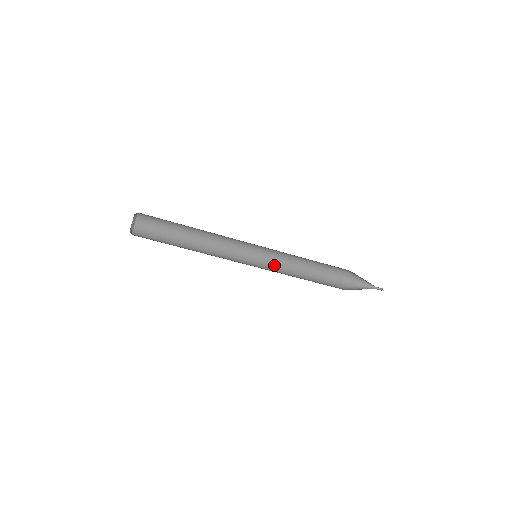
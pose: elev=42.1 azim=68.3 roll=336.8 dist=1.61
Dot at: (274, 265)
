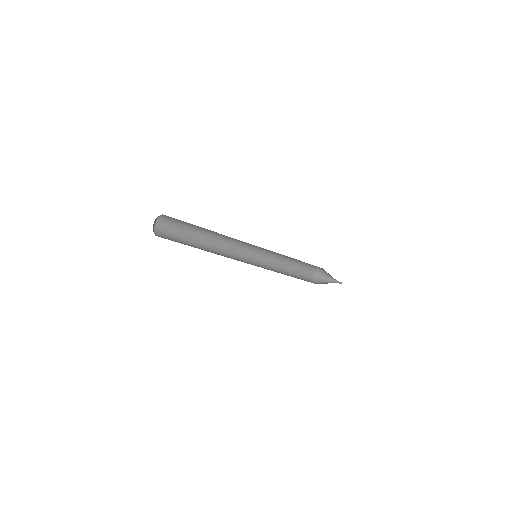
Dot at: (267, 258)
